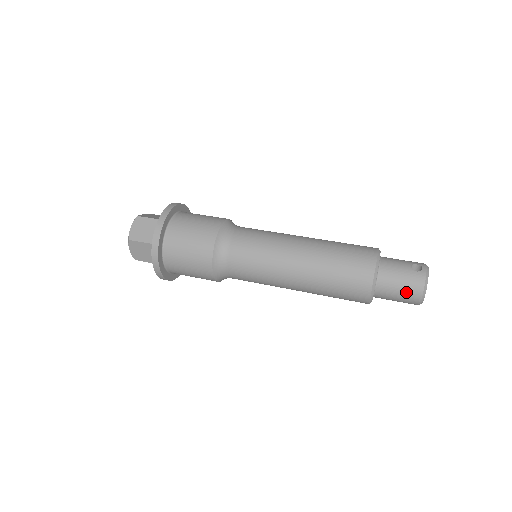
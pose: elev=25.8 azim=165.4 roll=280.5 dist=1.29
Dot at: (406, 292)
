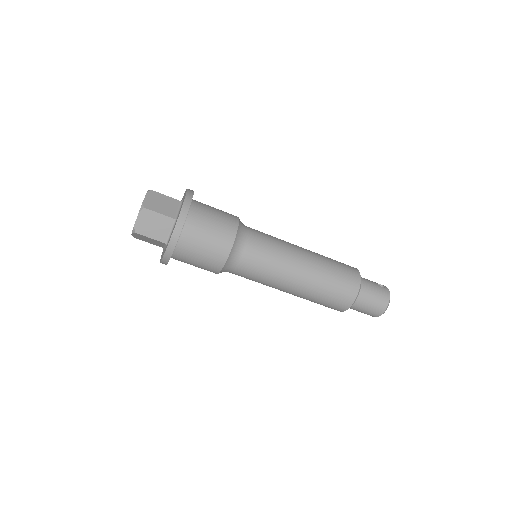
Dot at: (377, 301)
